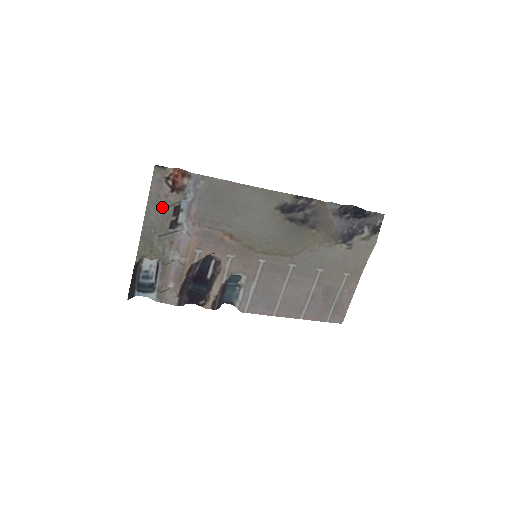
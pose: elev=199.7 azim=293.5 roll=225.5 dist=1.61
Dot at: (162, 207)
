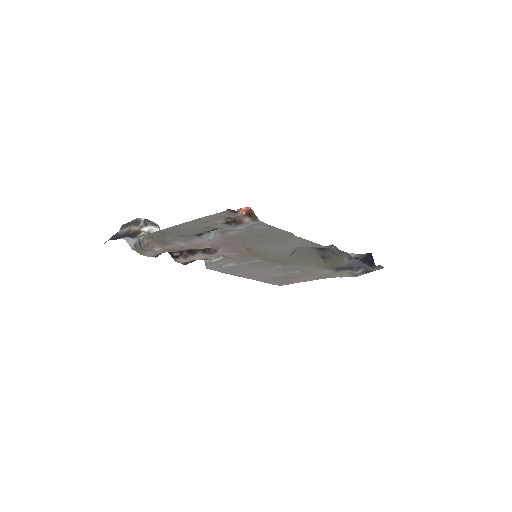
Dot at: (202, 226)
